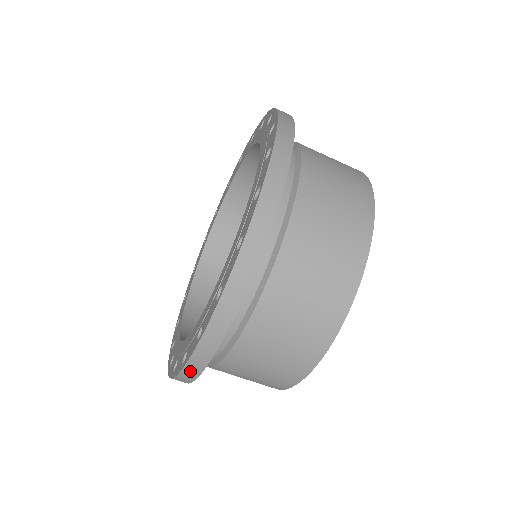
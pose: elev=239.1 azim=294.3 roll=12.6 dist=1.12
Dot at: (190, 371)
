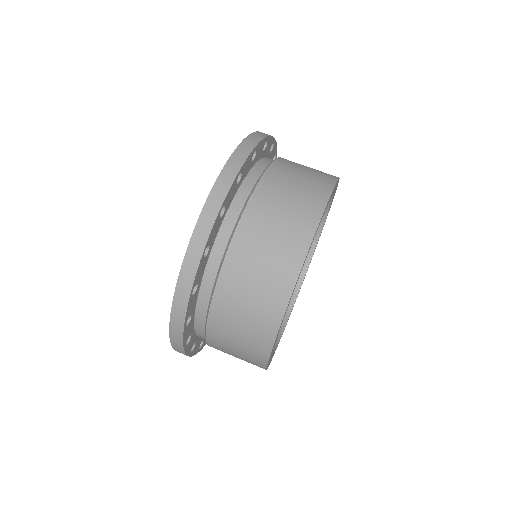
Dot at: (183, 287)
